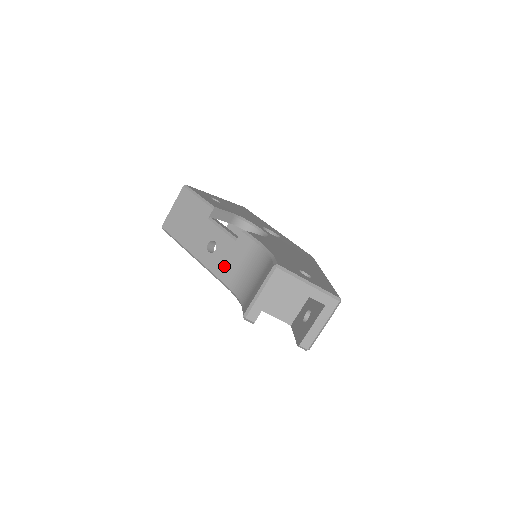
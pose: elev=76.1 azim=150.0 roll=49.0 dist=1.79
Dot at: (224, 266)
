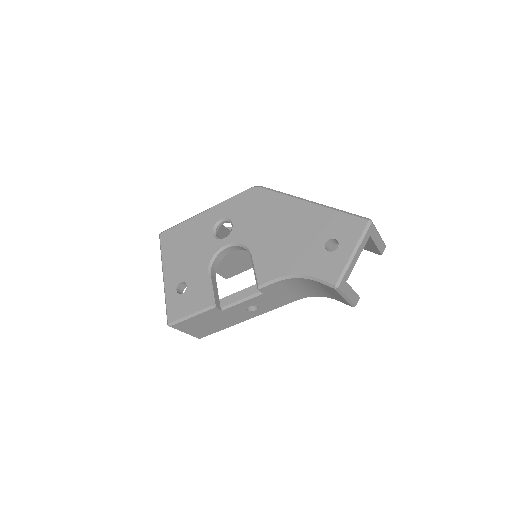
Dot at: (279, 302)
